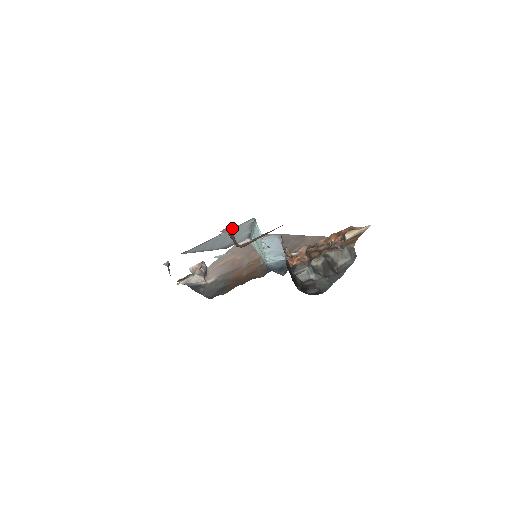
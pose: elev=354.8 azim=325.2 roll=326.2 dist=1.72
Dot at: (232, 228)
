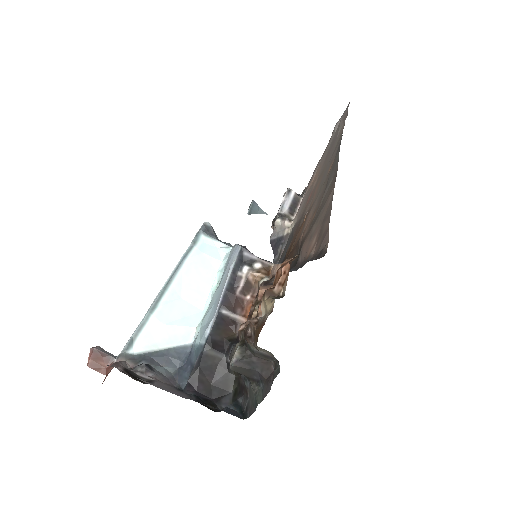
Dot at: occluded
